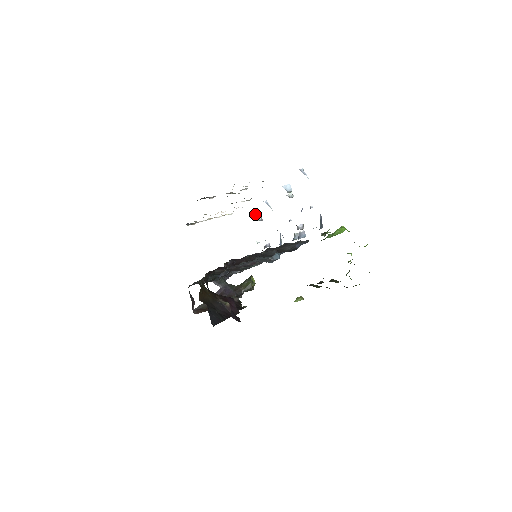
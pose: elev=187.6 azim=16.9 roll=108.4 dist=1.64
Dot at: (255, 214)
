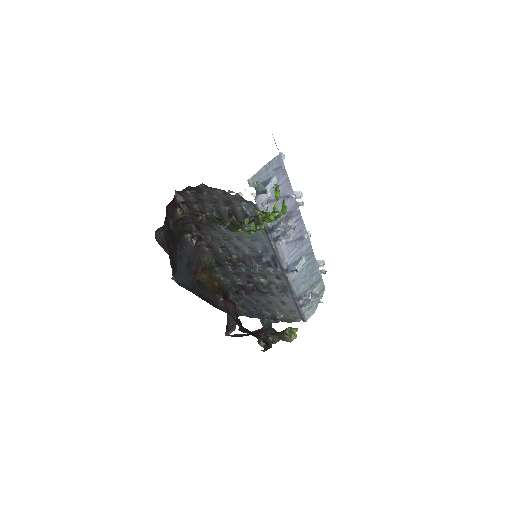
Dot at: (317, 262)
